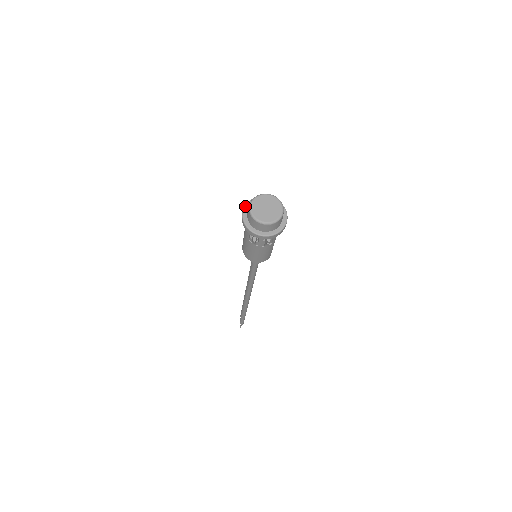
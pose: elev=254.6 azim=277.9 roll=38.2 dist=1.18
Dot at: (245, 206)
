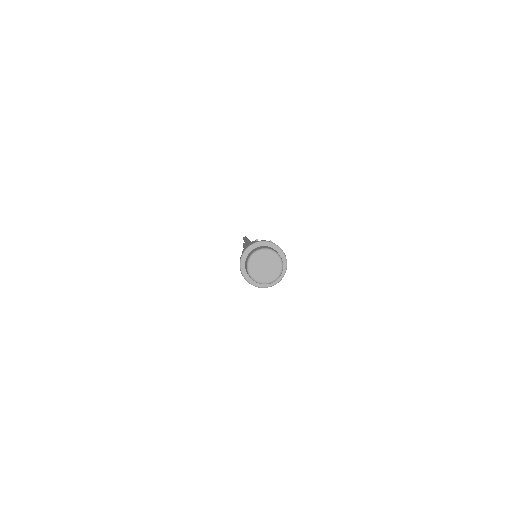
Dot at: (242, 256)
